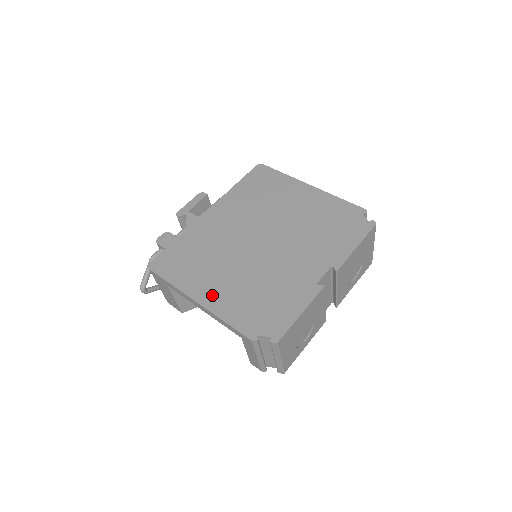
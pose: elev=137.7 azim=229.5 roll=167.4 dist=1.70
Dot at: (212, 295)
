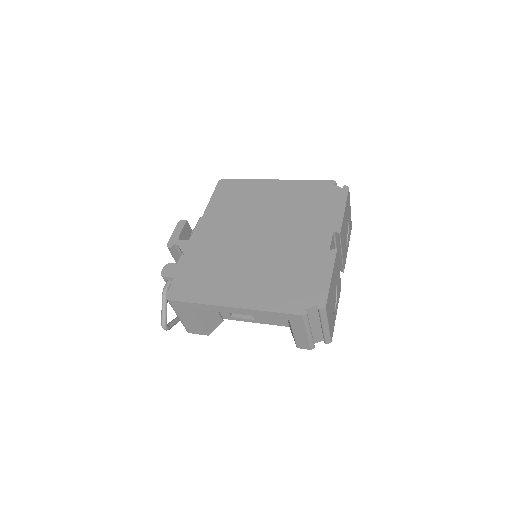
Dot at: (243, 296)
